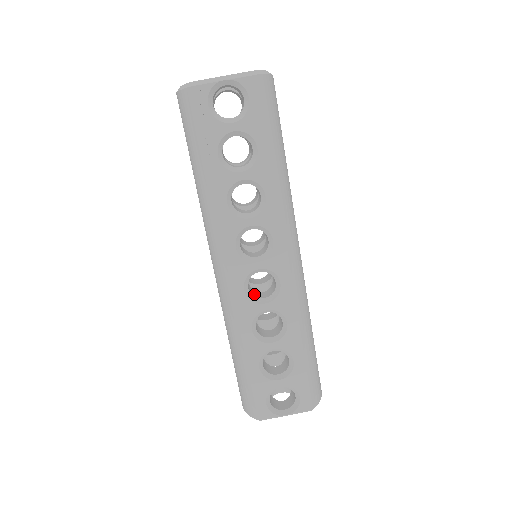
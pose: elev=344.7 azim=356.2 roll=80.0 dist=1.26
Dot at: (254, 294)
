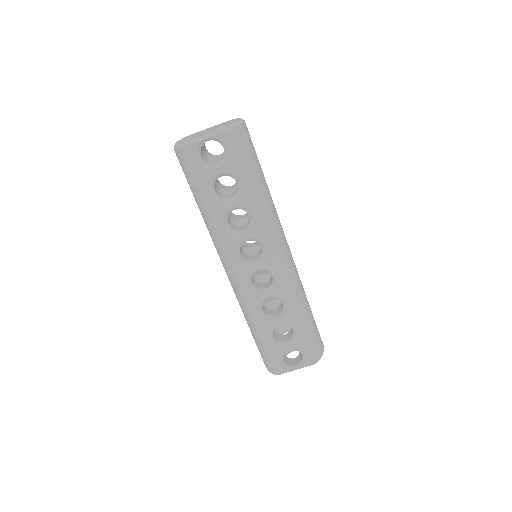
Dot at: (258, 286)
